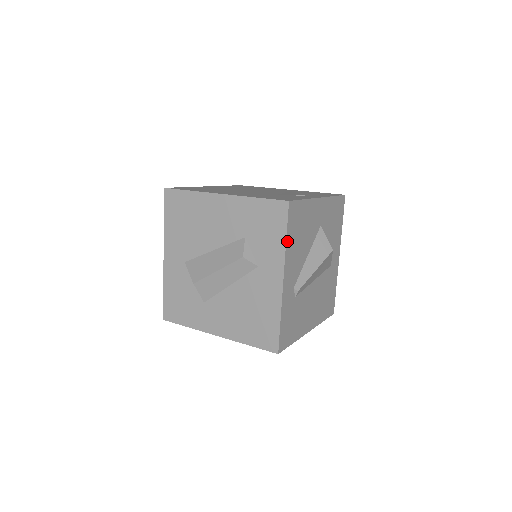
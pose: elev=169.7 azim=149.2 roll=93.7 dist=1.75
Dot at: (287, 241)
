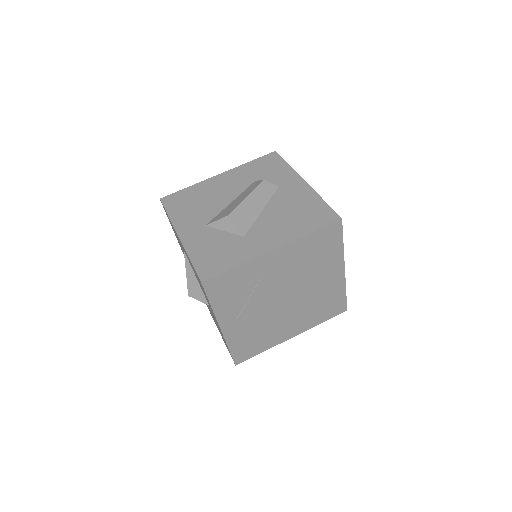
Dot at: (290, 167)
